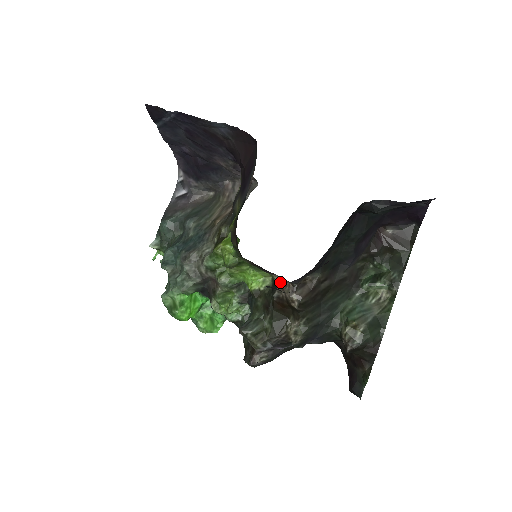
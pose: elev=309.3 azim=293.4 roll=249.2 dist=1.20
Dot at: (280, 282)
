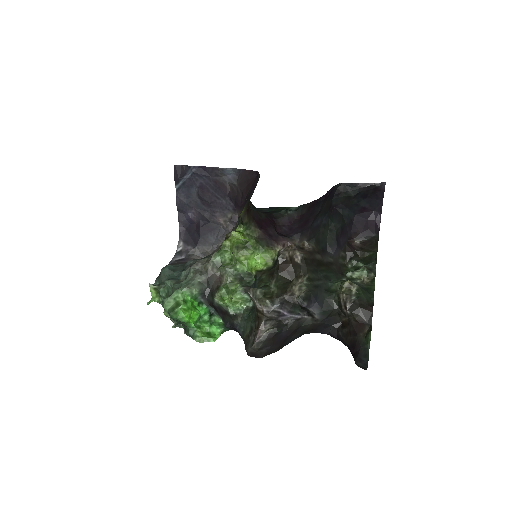
Dot at: (283, 249)
